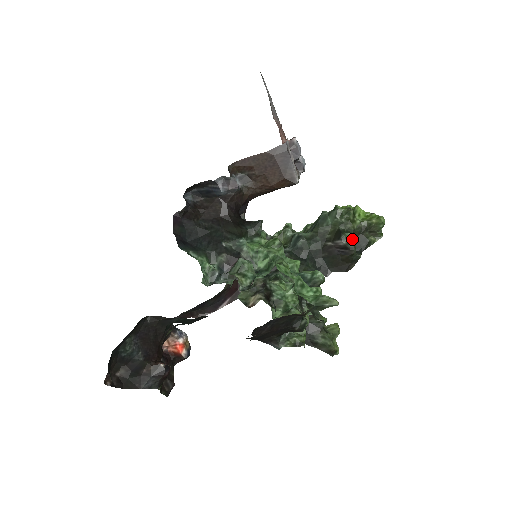
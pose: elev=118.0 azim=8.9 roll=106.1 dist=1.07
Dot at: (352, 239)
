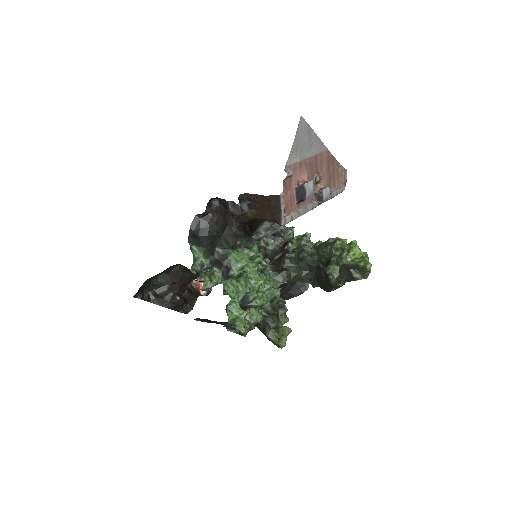
Dot at: (336, 271)
